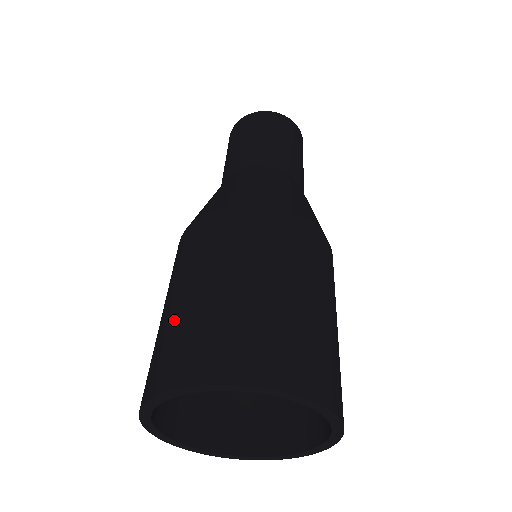
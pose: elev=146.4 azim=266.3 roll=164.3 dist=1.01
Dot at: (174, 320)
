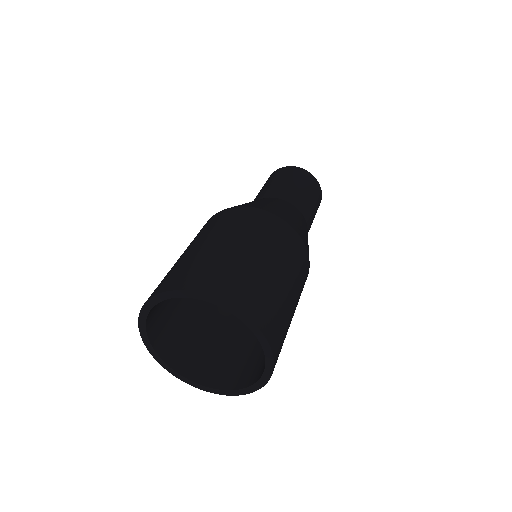
Dot at: (180, 261)
